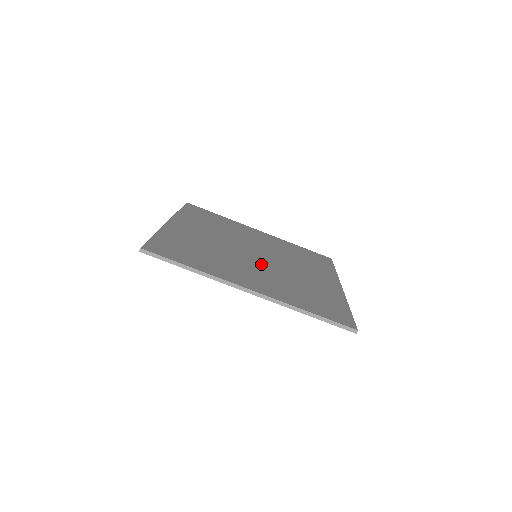
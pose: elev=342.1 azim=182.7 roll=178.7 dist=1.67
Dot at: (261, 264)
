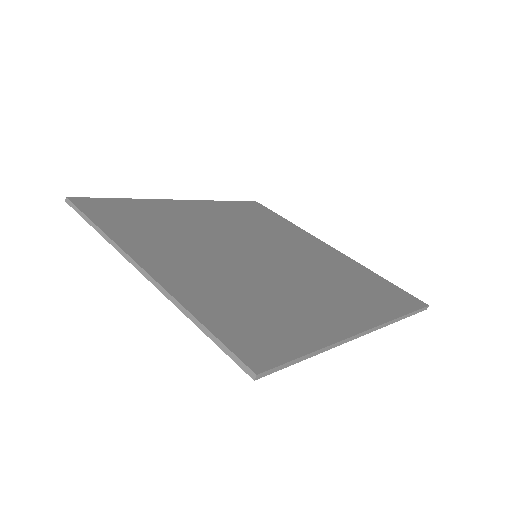
Dot at: (286, 270)
